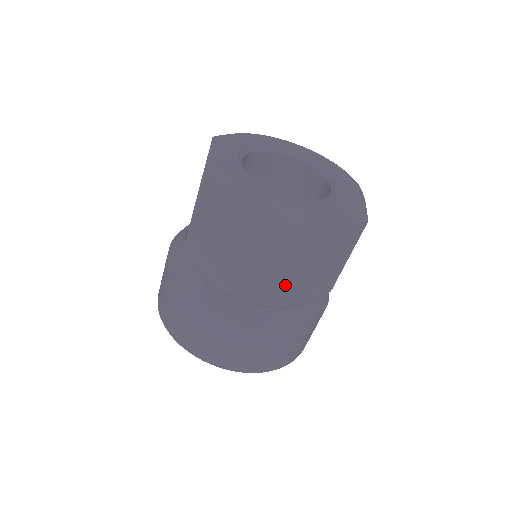
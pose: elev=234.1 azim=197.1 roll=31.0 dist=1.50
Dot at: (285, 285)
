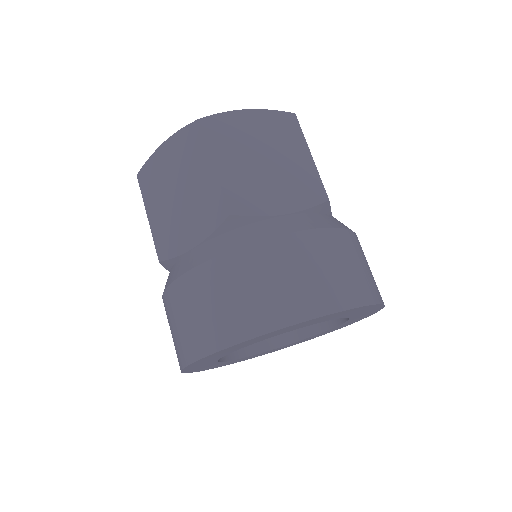
Dot at: occluded
